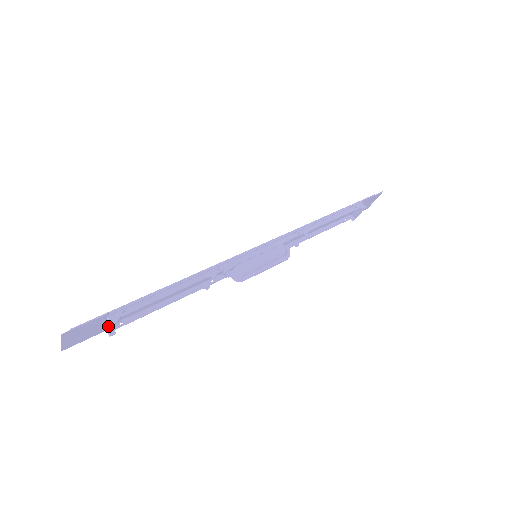
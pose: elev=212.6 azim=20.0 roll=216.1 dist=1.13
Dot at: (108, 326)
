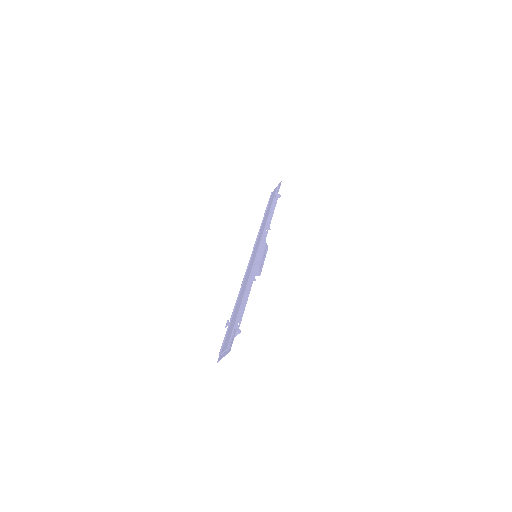
Dot at: occluded
